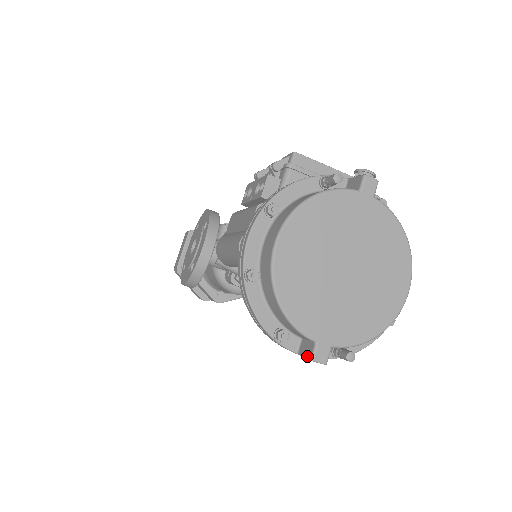
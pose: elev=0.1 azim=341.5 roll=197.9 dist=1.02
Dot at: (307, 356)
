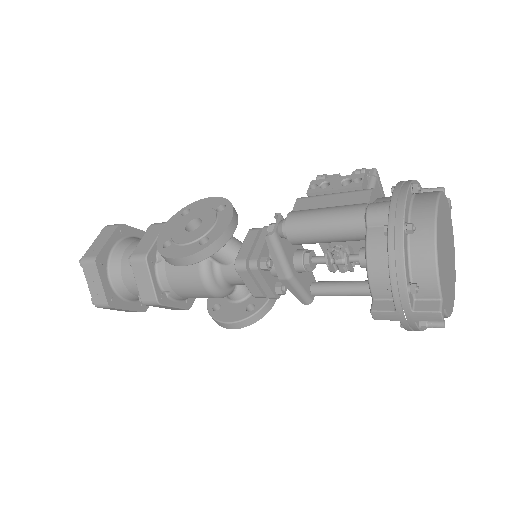
Dot at: (433, 310)
